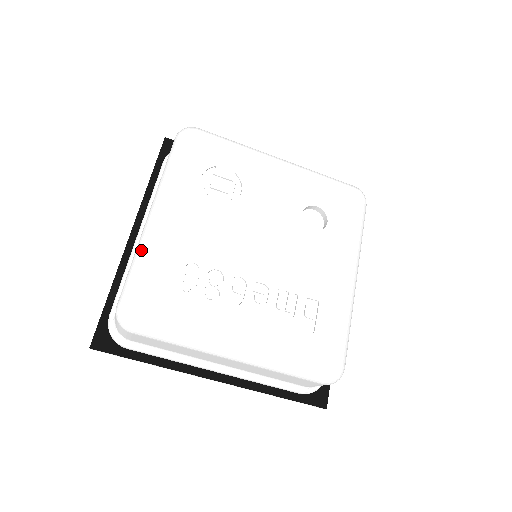
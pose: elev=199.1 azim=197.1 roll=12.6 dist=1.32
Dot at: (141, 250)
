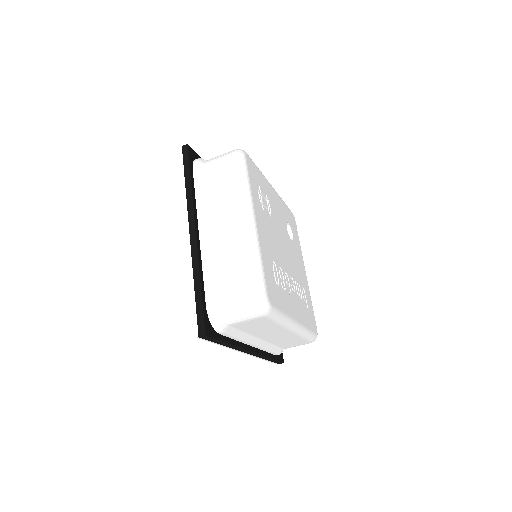
Dot at: (257, 250)
